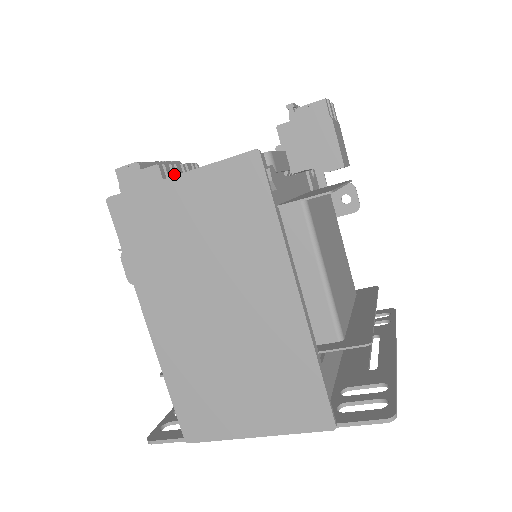
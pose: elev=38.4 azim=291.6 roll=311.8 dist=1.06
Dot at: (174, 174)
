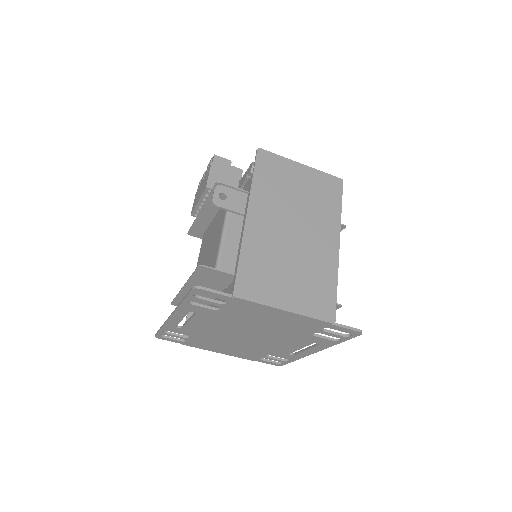
Dot at: occluded
